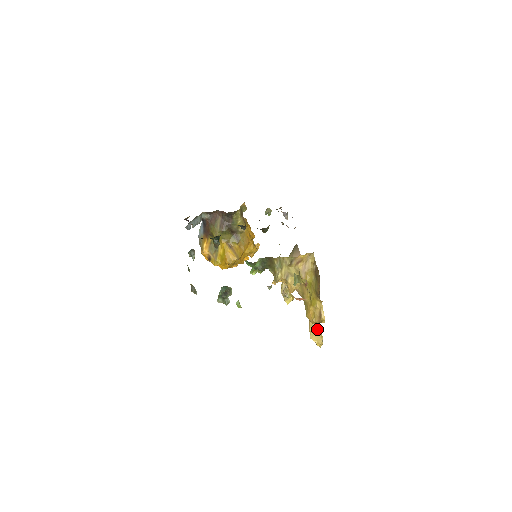
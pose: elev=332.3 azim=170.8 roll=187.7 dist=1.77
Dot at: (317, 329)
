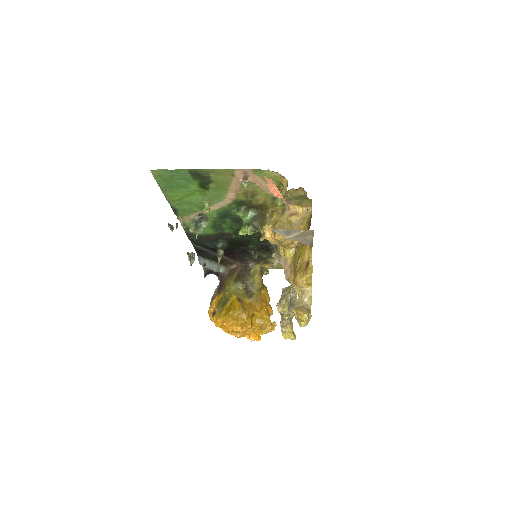
Dot at: (305, 306)
